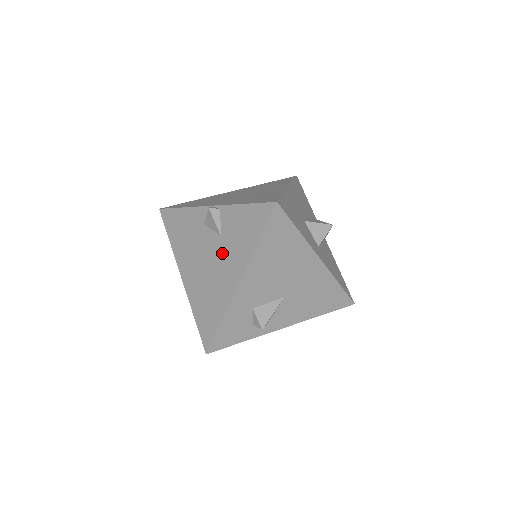
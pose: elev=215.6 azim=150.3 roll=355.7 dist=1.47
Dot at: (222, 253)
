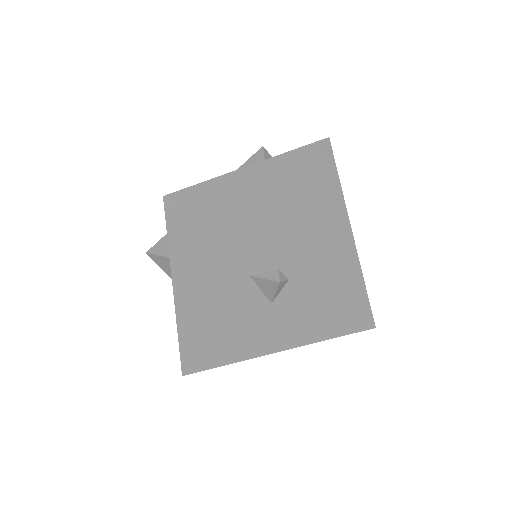
Dot at: (262, 319)
